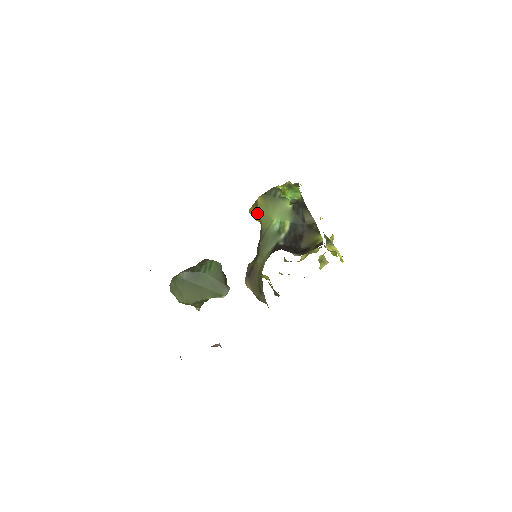
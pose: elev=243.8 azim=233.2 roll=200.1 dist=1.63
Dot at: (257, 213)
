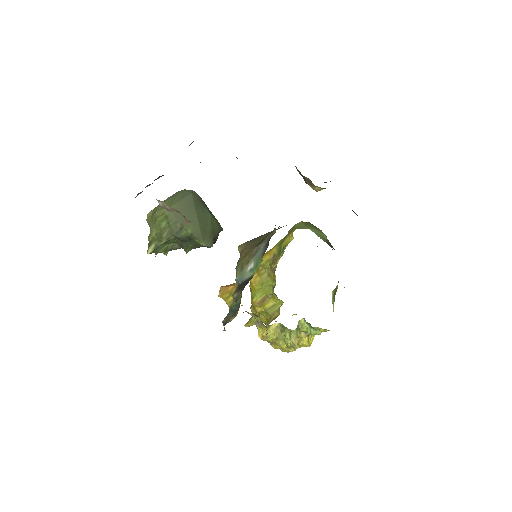
Dot at: (269, 258)
